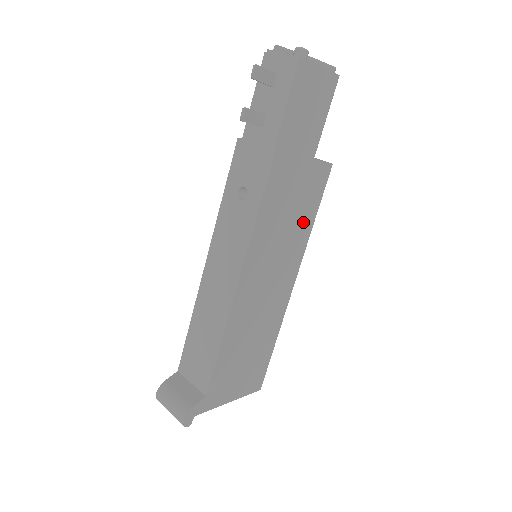
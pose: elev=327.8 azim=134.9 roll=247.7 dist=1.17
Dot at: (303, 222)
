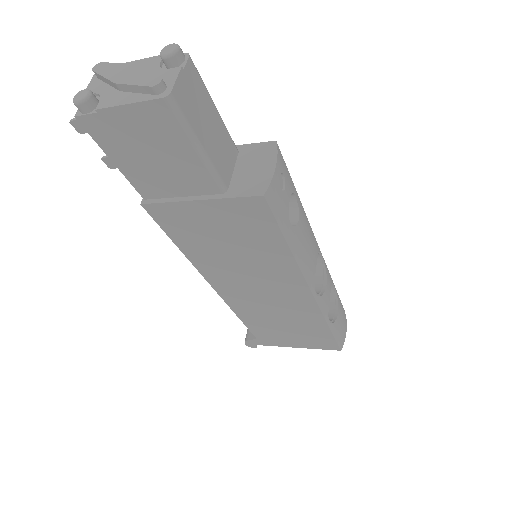
Dot at: (266, 250)
